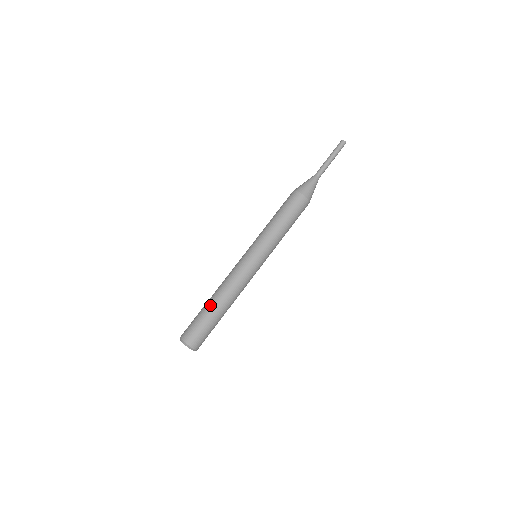
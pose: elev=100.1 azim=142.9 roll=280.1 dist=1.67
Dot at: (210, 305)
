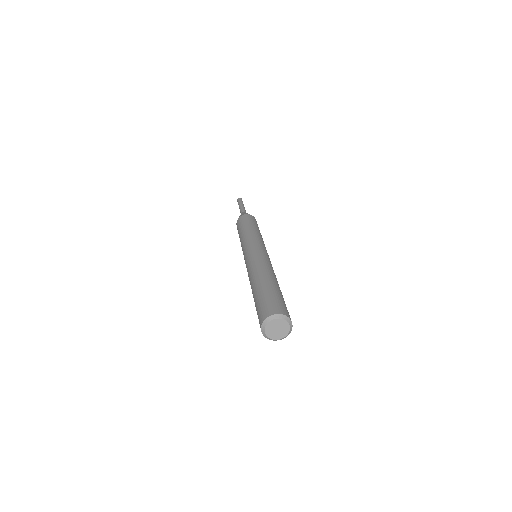
Dot at: (265, 282)
